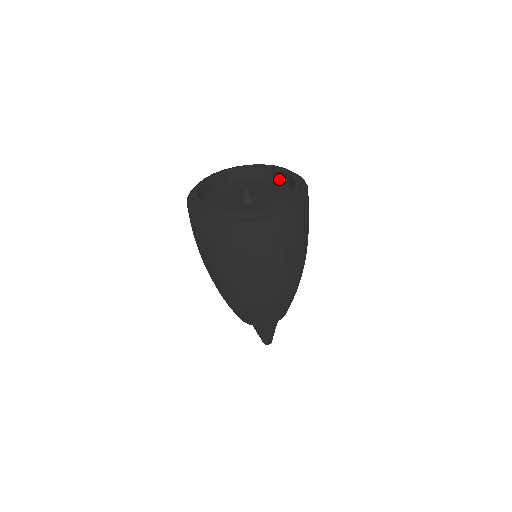
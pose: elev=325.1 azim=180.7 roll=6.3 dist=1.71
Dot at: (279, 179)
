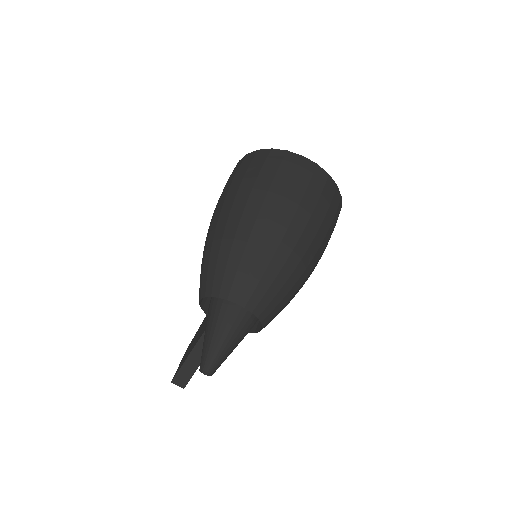
Dot at: occluded
